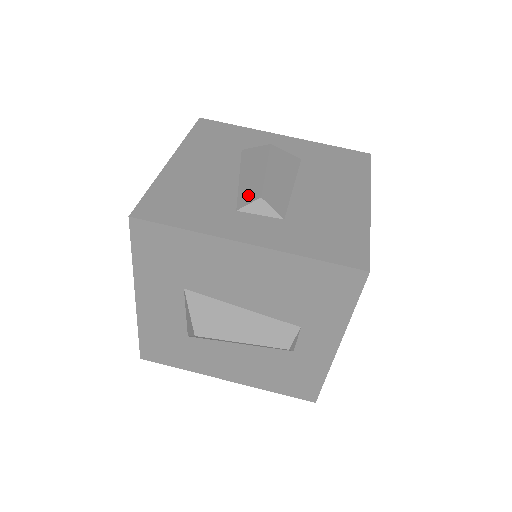
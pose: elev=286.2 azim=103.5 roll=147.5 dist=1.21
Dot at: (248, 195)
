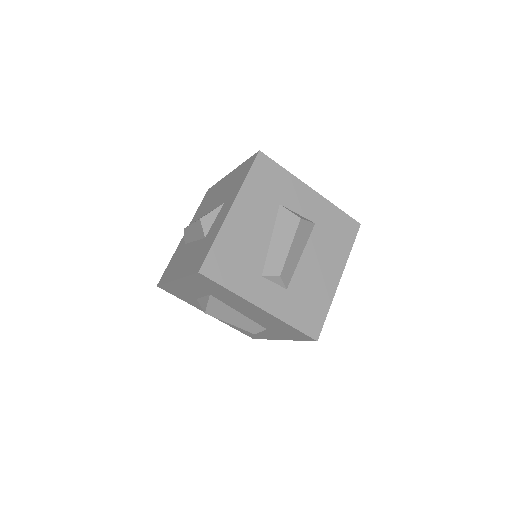
Dot at: (273, 266)
